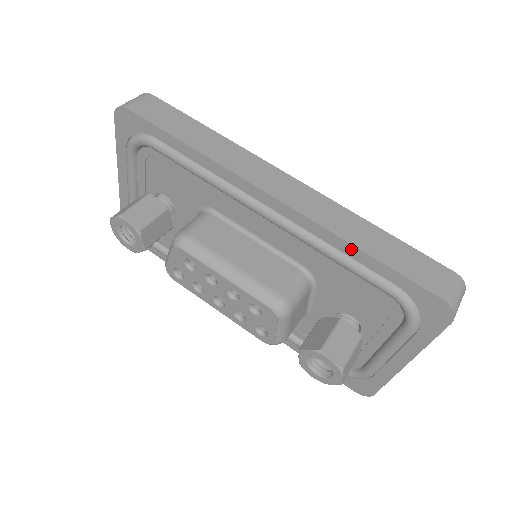
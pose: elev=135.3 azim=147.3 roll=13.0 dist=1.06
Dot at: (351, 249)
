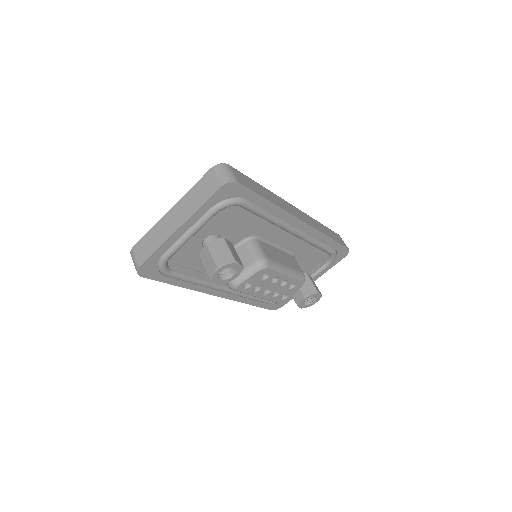
Dot at: (326, 239)
